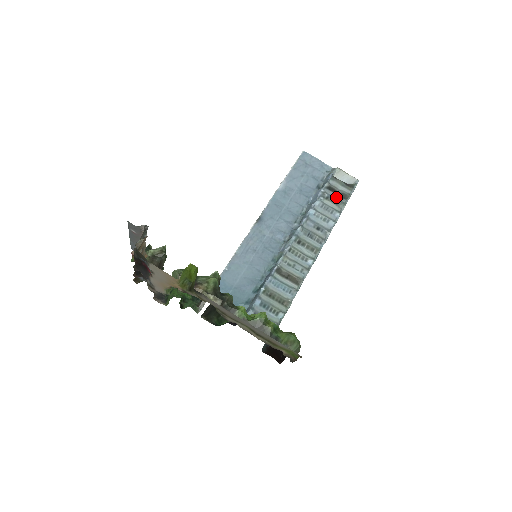
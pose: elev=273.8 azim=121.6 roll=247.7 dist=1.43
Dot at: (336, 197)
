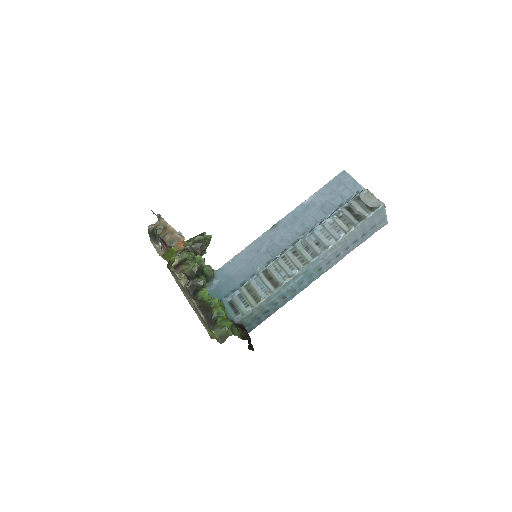
Dot at: (350, 217)
